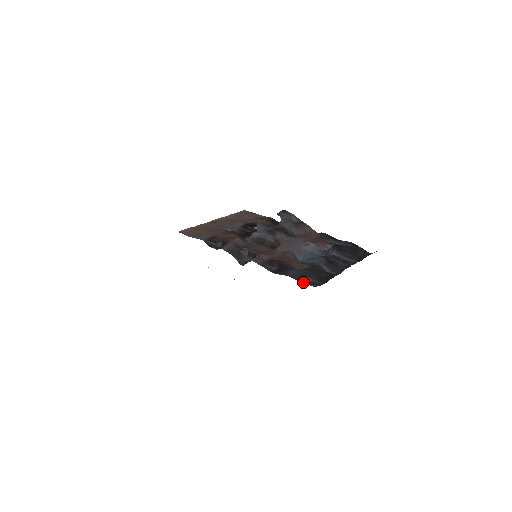
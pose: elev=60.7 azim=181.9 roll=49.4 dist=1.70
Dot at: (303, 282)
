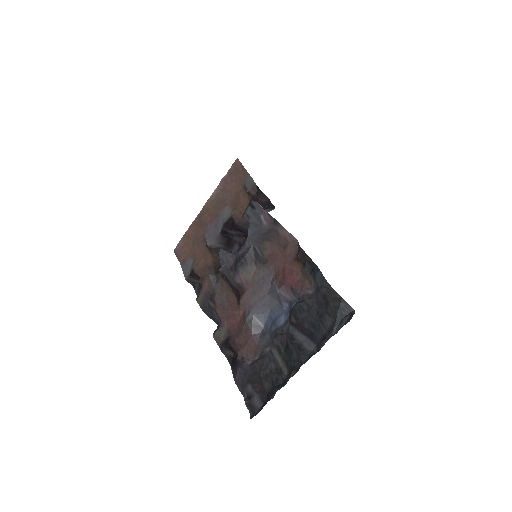
Dot at: (246, 396)
